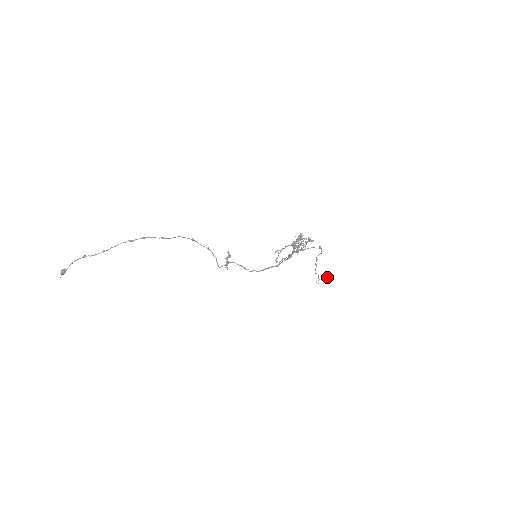
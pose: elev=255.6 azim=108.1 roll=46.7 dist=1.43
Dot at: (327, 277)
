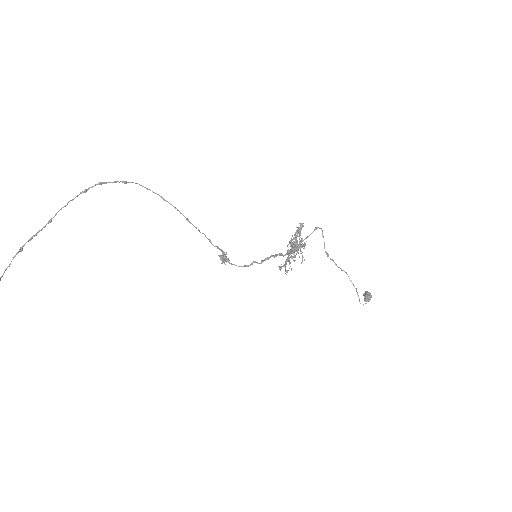
Dot at: (365, 293)
